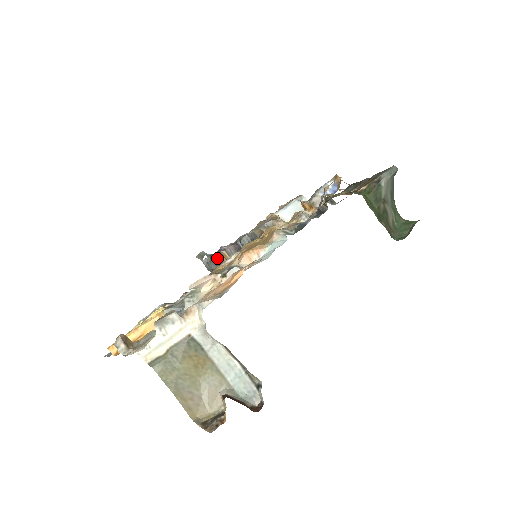
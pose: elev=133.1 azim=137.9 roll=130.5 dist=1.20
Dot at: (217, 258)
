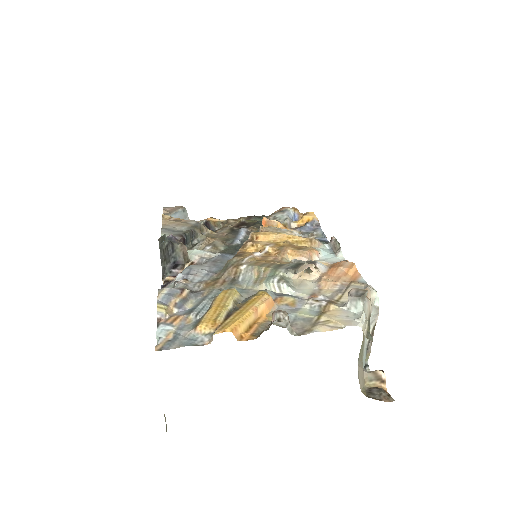
Dot at: (179, 247)
